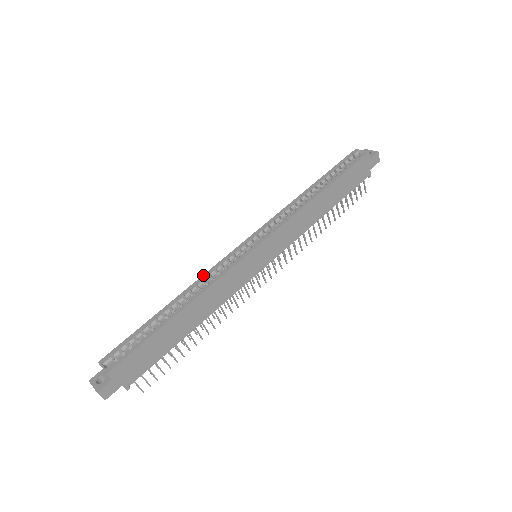
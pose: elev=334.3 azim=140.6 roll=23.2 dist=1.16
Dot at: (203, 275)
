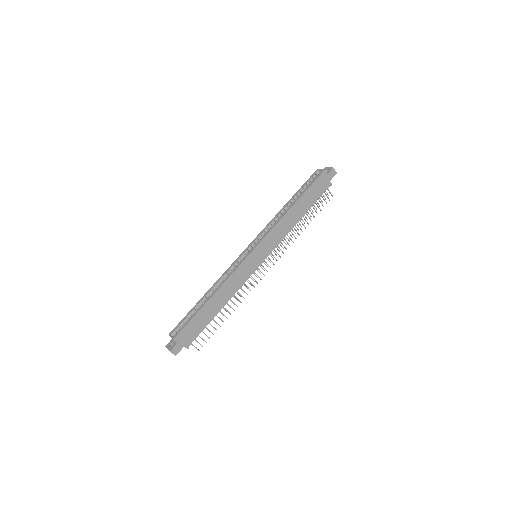
Dot at: (223, 274)
